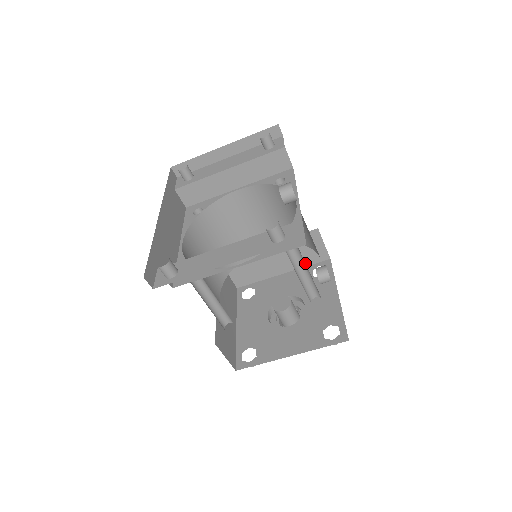
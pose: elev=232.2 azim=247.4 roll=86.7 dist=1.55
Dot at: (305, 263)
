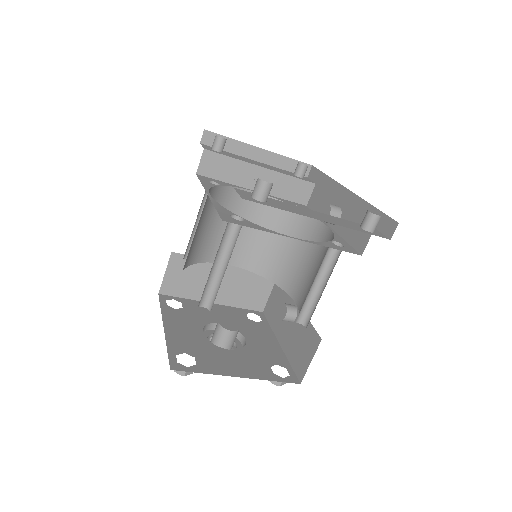
Dot at: (325, 279)
